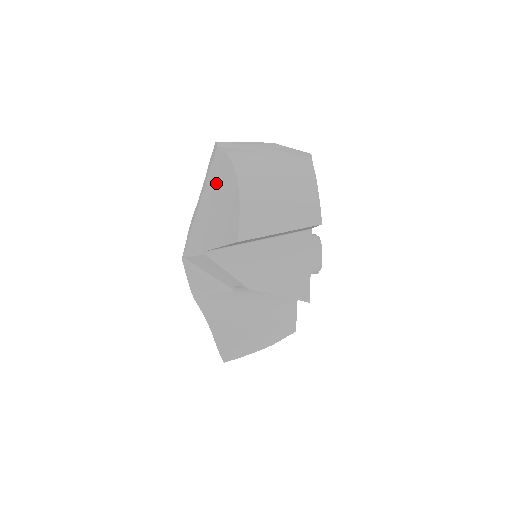
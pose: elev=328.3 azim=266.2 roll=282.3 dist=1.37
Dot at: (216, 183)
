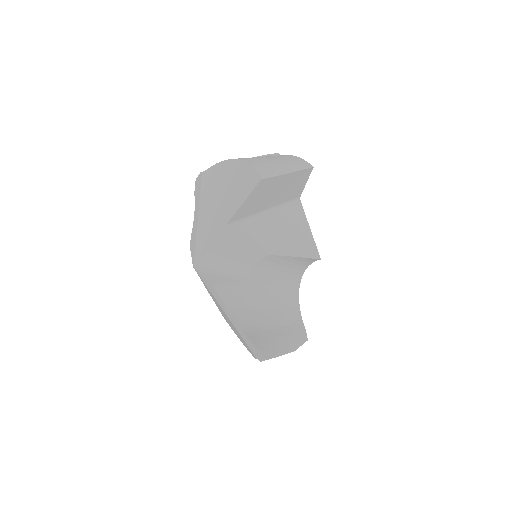
Dot at: (214, 186)
